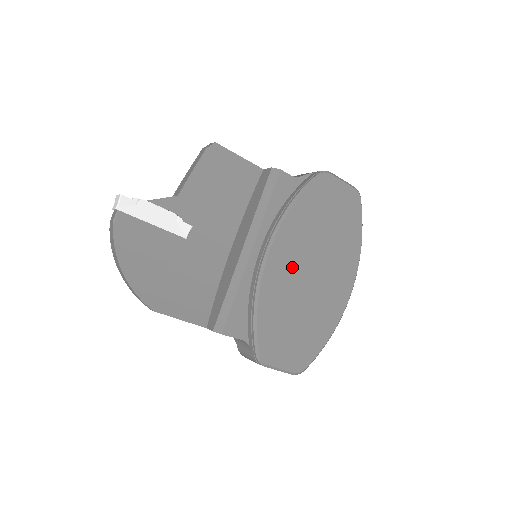
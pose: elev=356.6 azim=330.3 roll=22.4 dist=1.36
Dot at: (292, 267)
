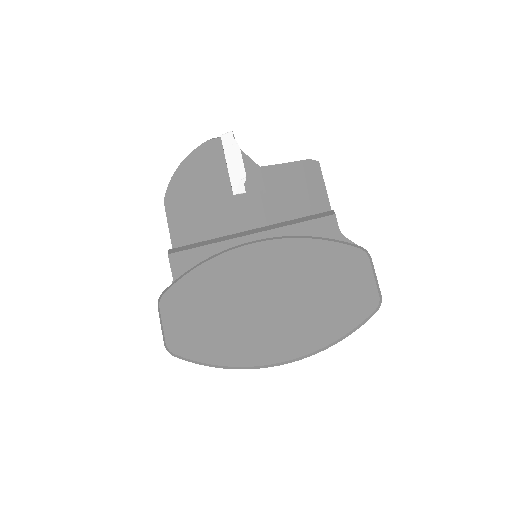
Dot at: (256, 275)
